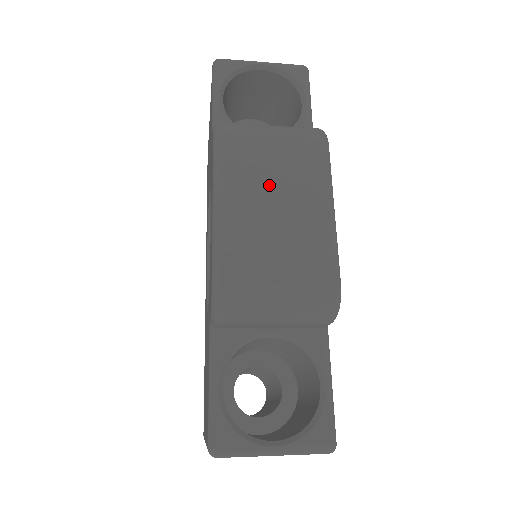
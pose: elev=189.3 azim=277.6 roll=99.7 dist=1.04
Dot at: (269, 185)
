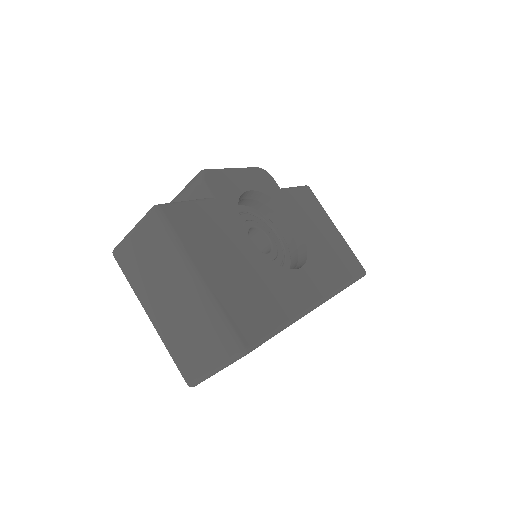
Dot at: occluded
